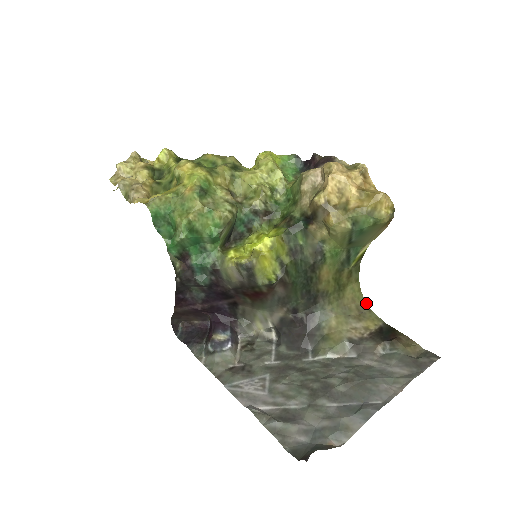
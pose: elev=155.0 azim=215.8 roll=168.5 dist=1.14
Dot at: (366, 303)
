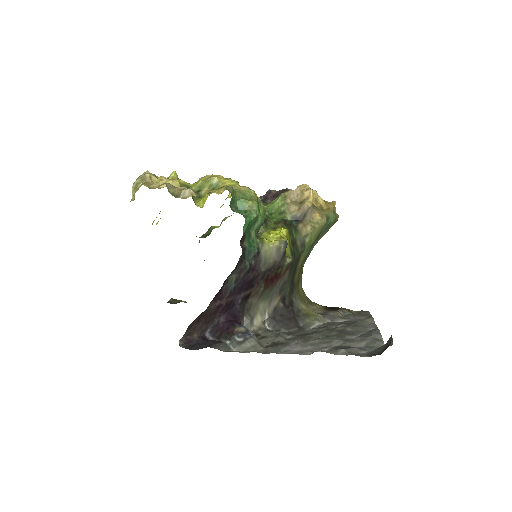
Dot at: (307, 297)
